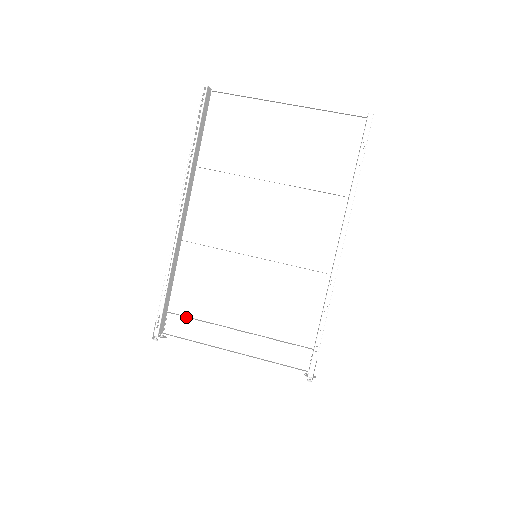
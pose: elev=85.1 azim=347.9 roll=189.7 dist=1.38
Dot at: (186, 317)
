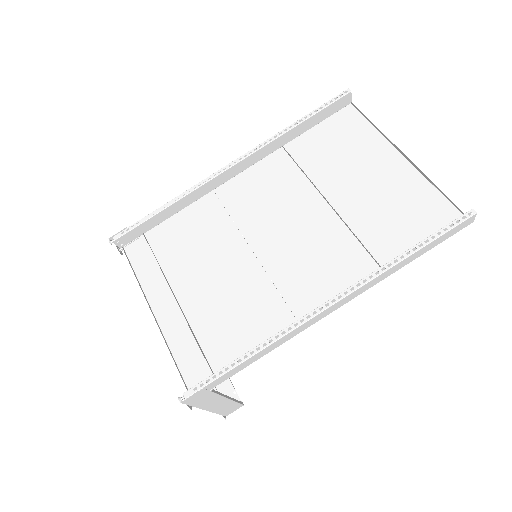
Dot at: (151, 250)
